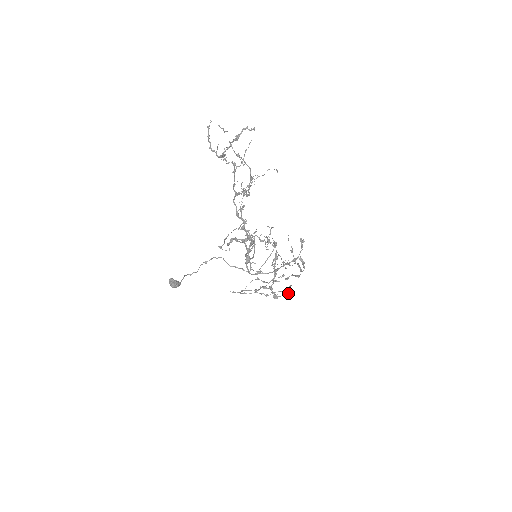
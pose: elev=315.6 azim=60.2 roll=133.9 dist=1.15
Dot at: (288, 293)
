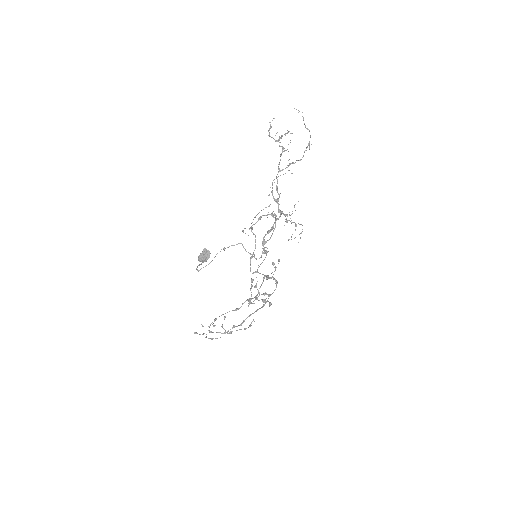
Dot at: (270, 302)
